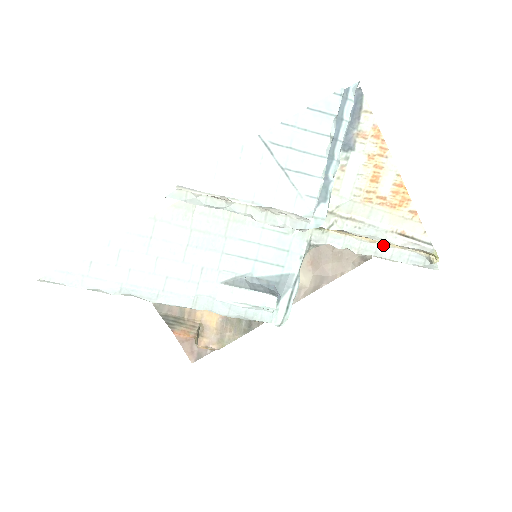
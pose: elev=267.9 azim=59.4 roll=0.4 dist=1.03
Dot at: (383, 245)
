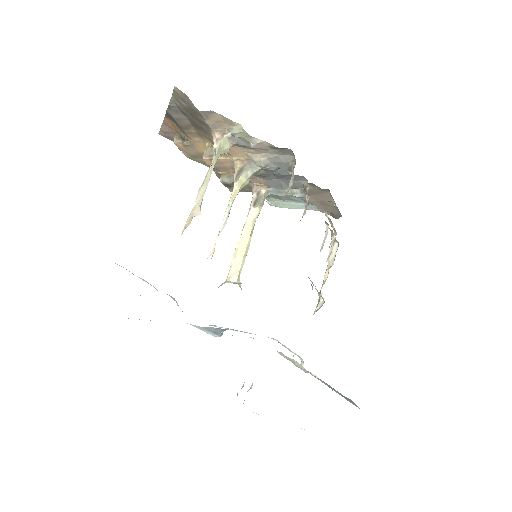
Dot at: occluded
